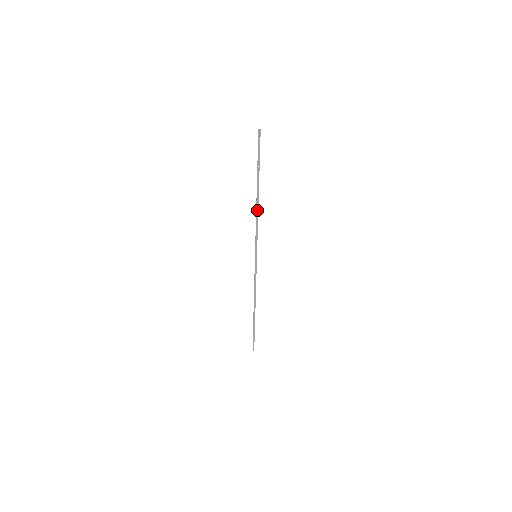
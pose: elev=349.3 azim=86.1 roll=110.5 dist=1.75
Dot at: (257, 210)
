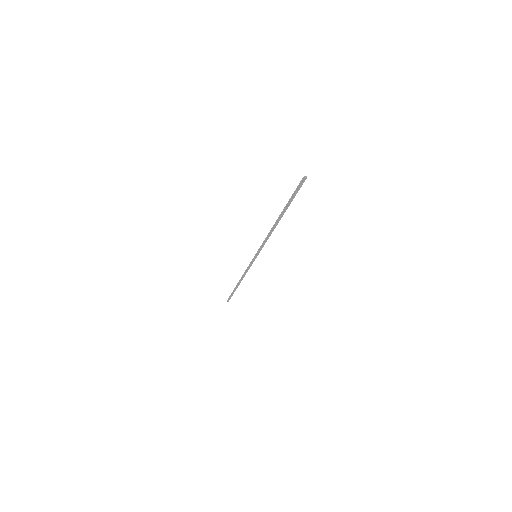
Dot at: (272, 231)
